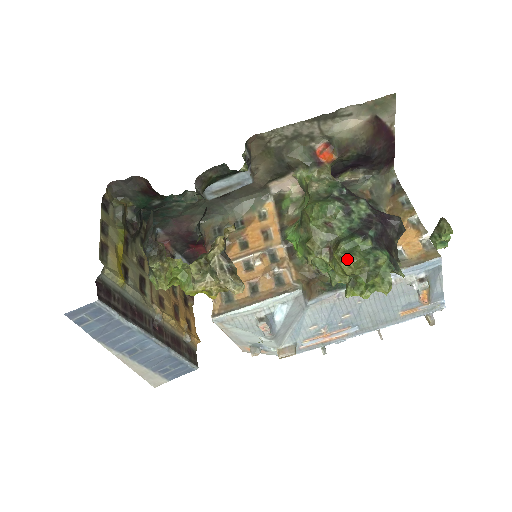
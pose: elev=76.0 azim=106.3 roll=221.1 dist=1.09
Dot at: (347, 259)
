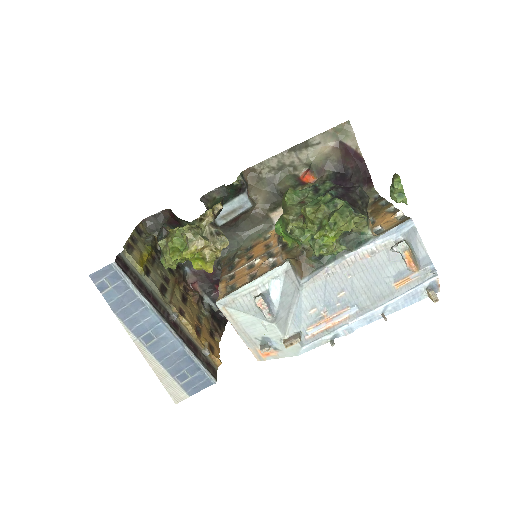
Dot at: (310, 208)
